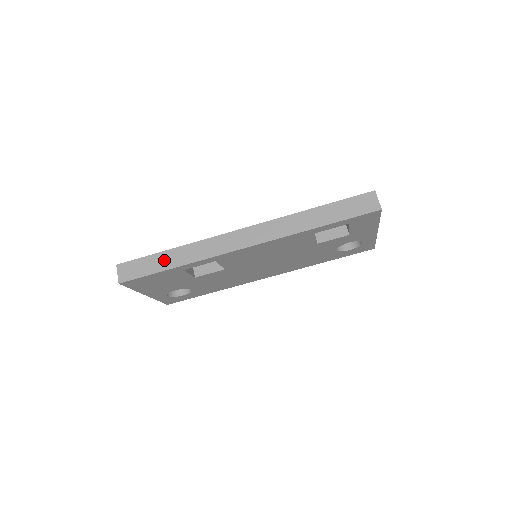
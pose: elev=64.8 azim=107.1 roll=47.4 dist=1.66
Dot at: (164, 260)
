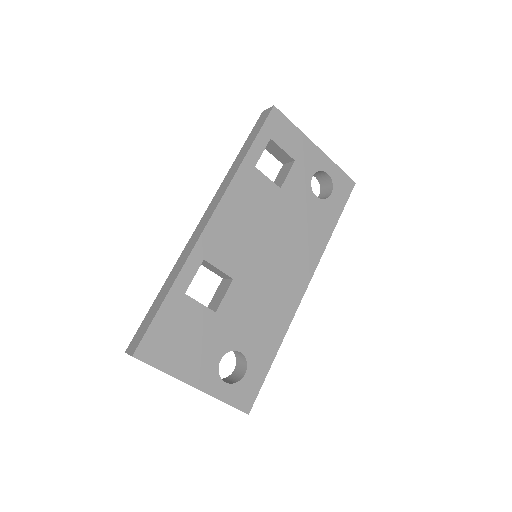
Dot at: (159, 299)
